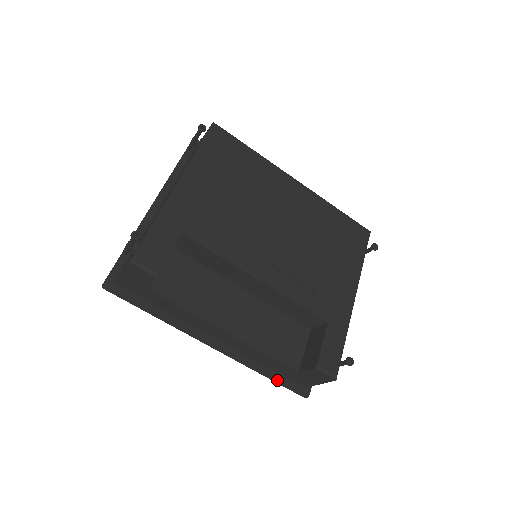
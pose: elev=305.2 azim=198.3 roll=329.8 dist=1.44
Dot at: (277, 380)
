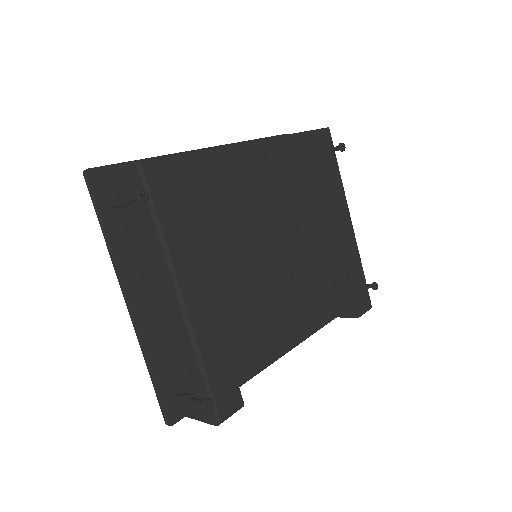
Dot at: occluded
